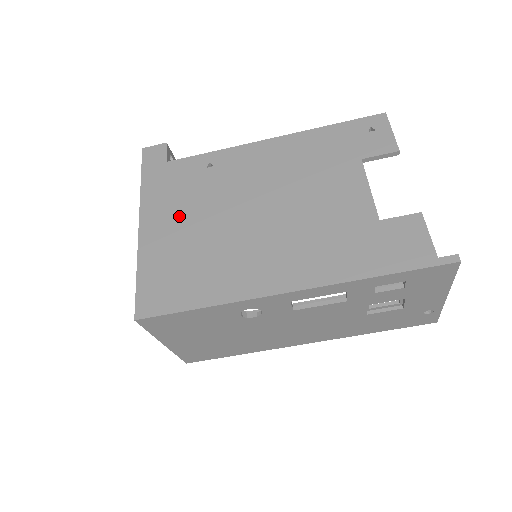
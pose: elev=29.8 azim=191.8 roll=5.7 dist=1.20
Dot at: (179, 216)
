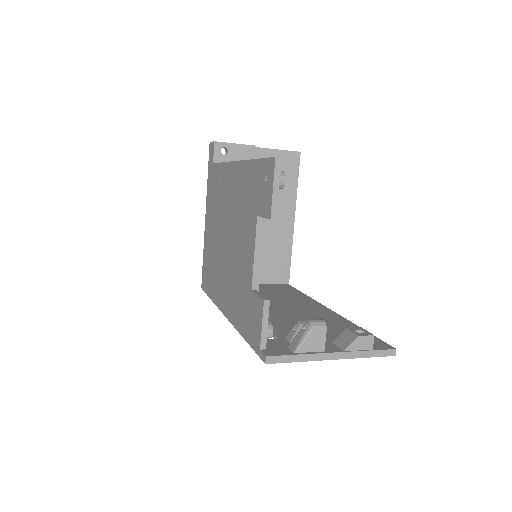
Dot at: (212, 221)
